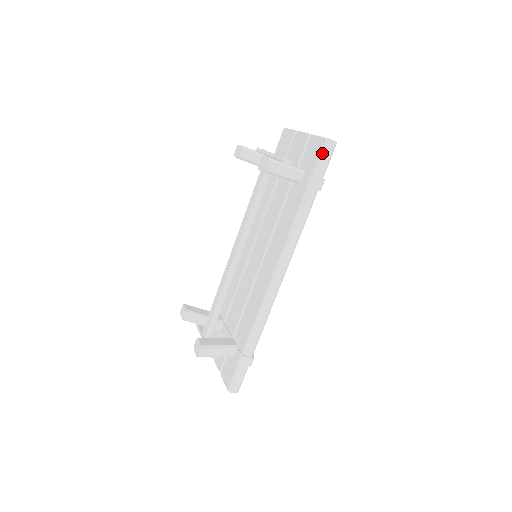
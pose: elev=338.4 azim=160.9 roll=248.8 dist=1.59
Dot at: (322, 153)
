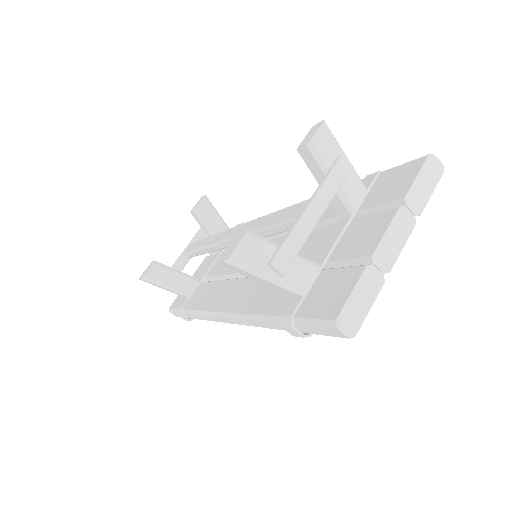
Dot at: (318, 323)
